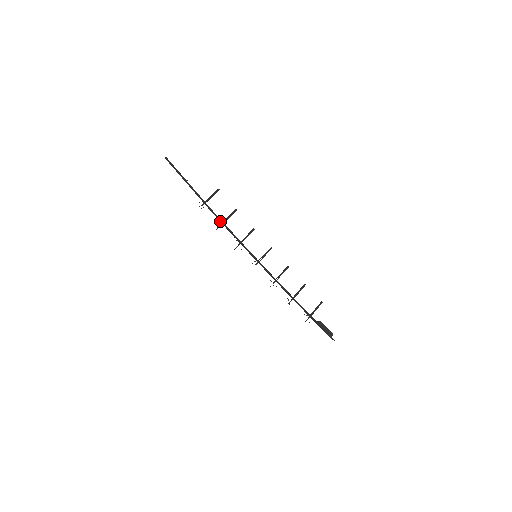
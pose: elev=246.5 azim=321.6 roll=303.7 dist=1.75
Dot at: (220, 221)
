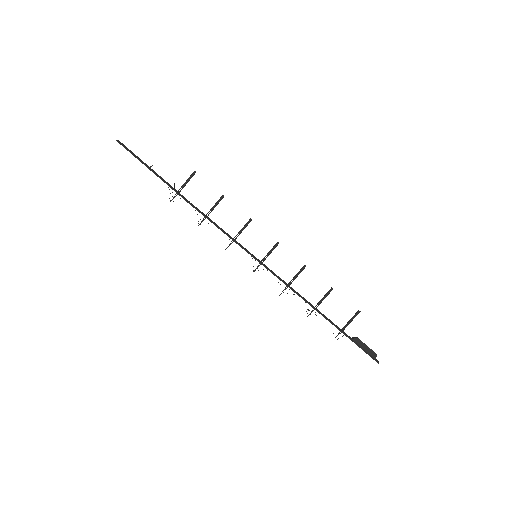
Dot at: (203, 214)
